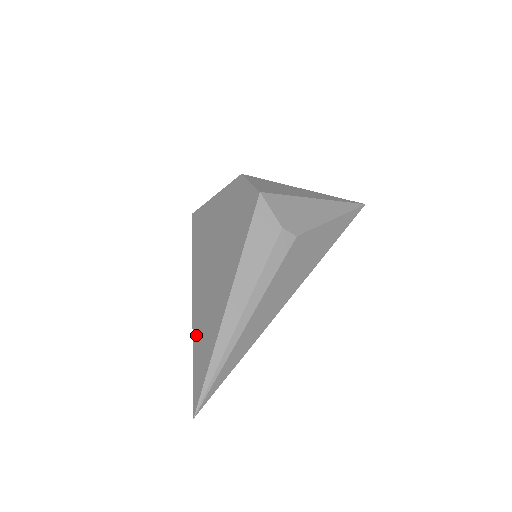
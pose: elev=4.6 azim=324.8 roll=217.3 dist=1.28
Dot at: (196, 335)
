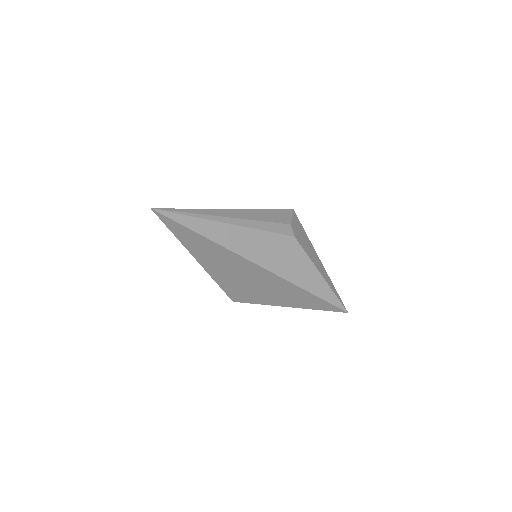
Dot at: occluded
